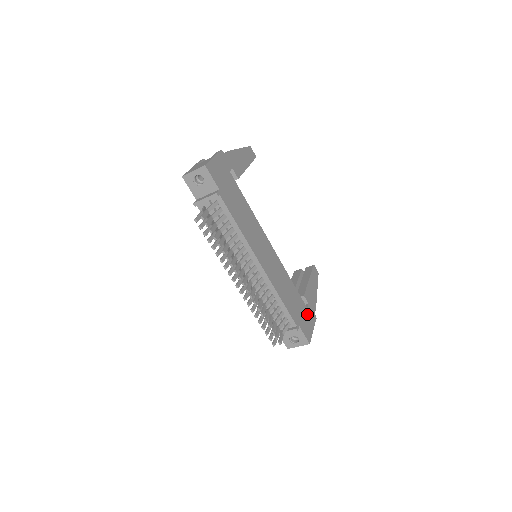
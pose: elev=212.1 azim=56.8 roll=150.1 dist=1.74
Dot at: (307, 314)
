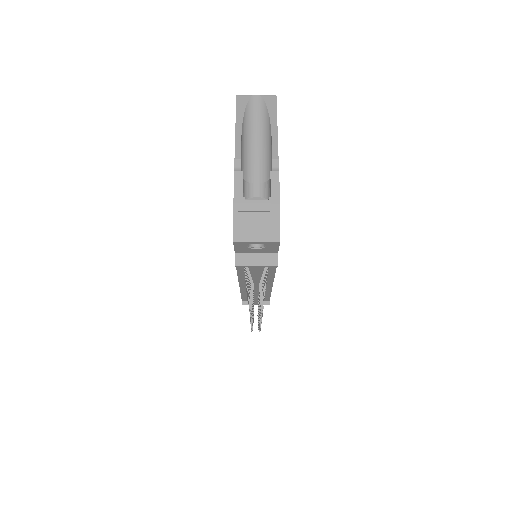
Dot at: occluded
